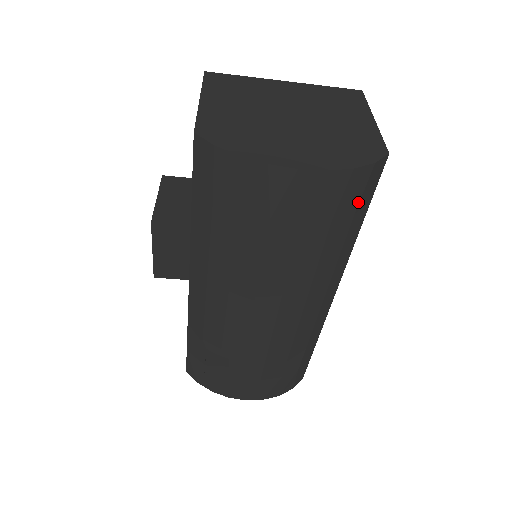
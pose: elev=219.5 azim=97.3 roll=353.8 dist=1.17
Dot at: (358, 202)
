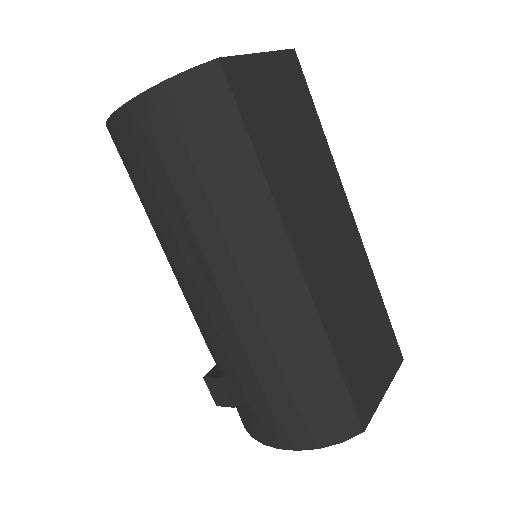
Dot at: (206, 118)
